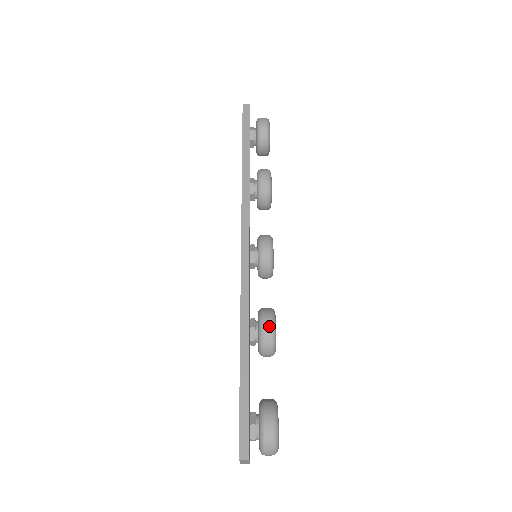
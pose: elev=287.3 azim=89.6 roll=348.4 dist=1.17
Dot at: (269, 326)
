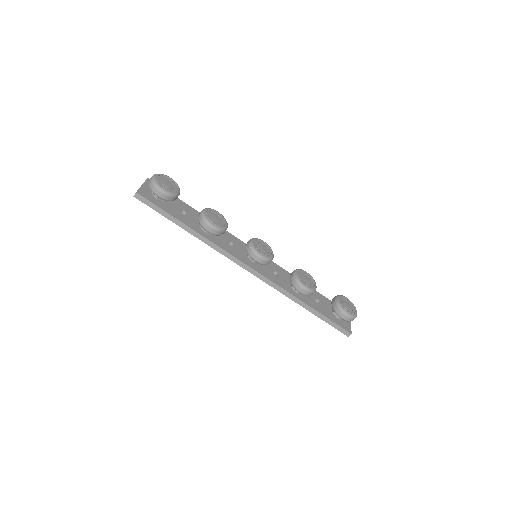
Dot at: (305, 292)
